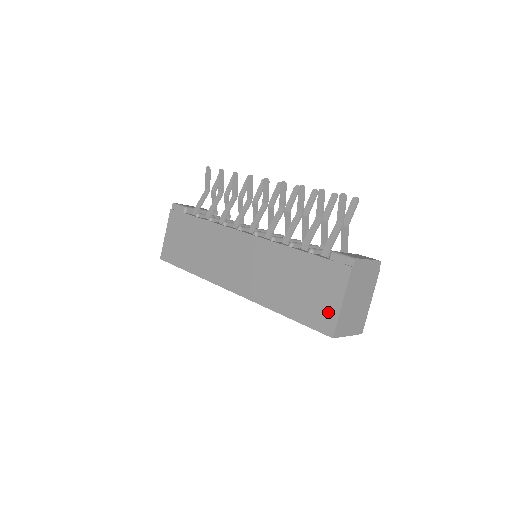
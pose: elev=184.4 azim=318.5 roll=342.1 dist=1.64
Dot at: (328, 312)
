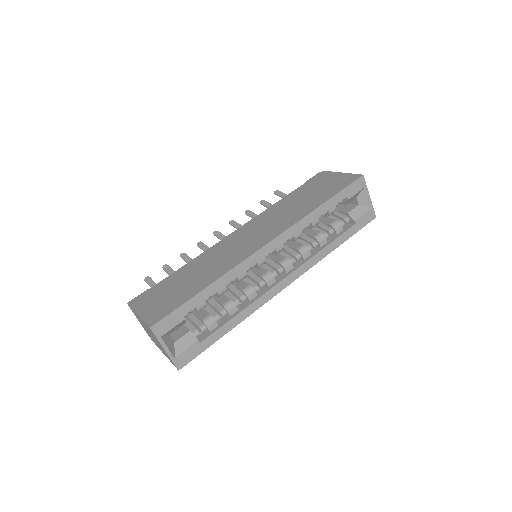
Dot at: (343, 178)
